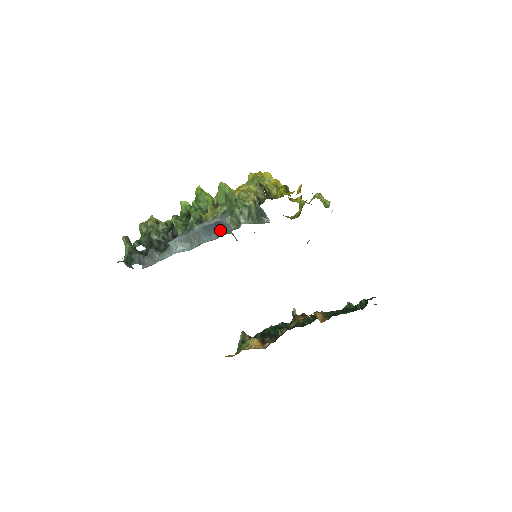
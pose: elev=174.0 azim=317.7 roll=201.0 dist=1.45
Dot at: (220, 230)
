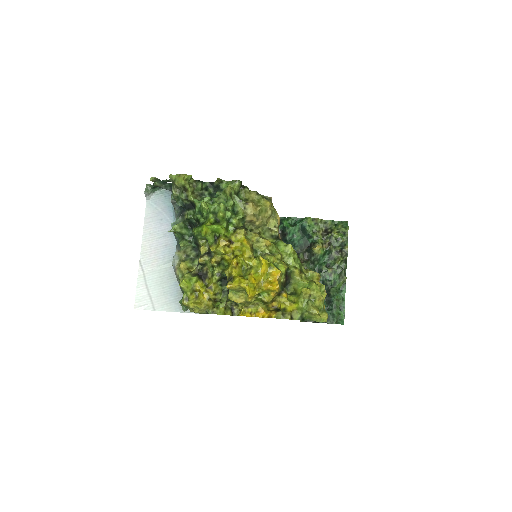
Dot at: occluded
